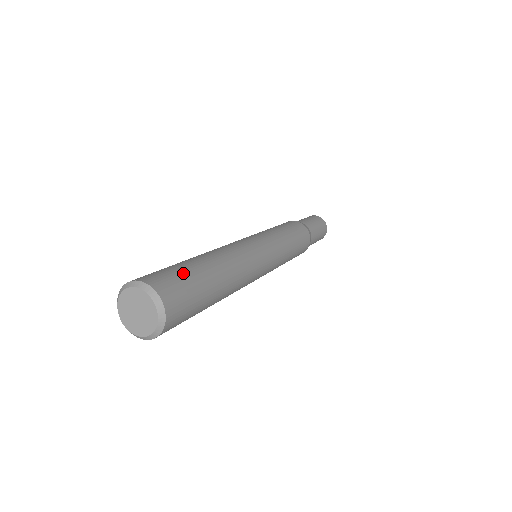
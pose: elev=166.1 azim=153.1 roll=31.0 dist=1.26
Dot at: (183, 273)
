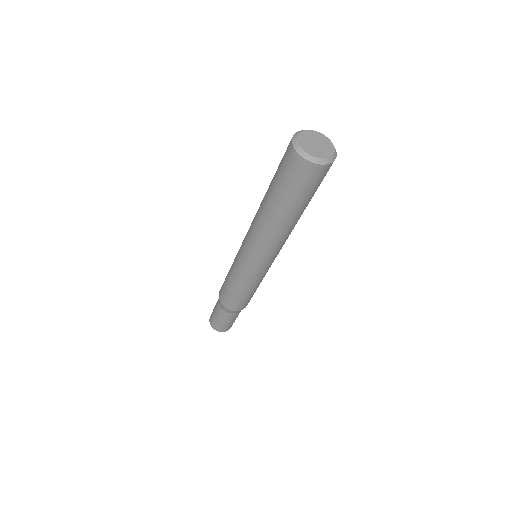
Dot at: occluded
